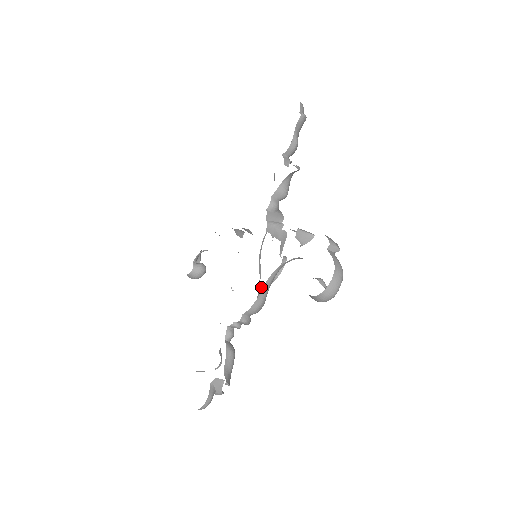
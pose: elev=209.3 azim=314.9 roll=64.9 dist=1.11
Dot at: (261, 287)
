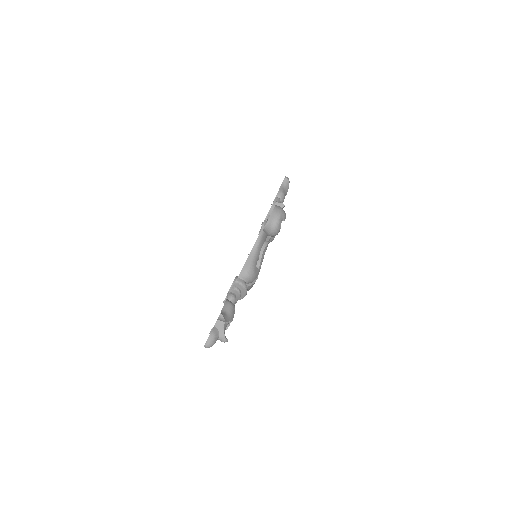
Dot at: occluded
